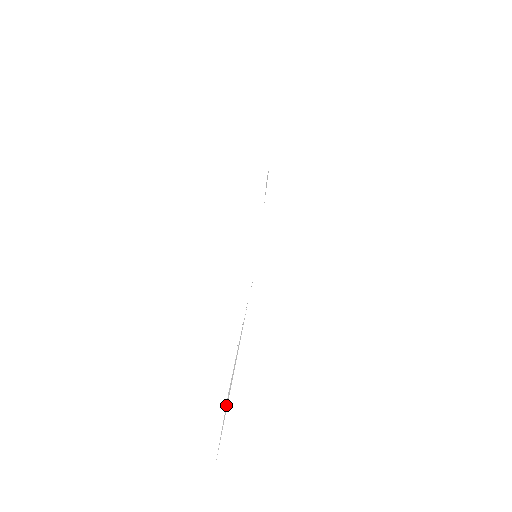
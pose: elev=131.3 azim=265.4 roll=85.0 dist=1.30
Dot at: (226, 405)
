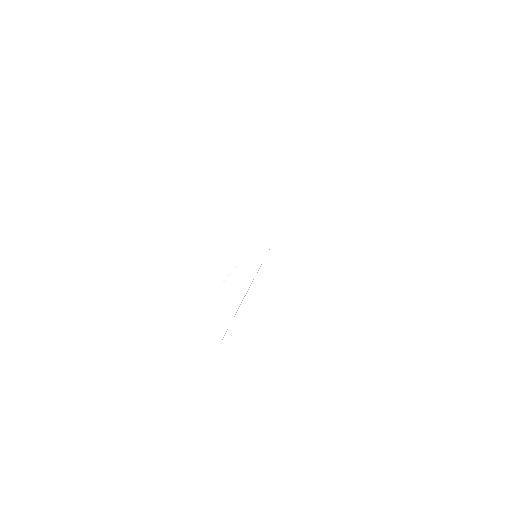
Dot at: (234, 316)
